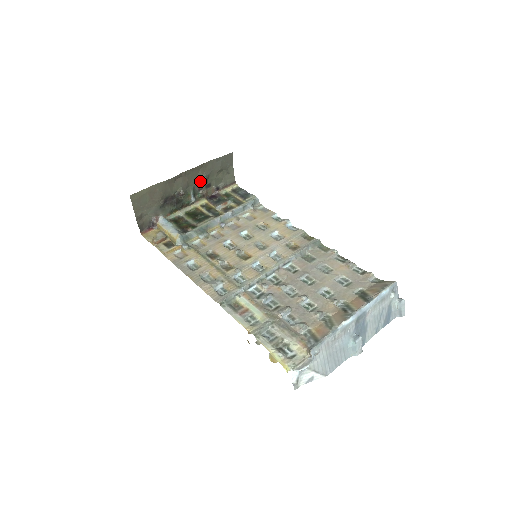
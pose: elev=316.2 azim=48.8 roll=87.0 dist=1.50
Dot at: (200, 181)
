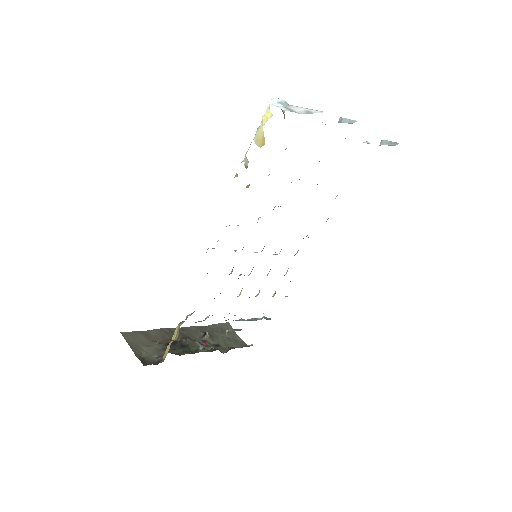
Dot at: (203, 338)
